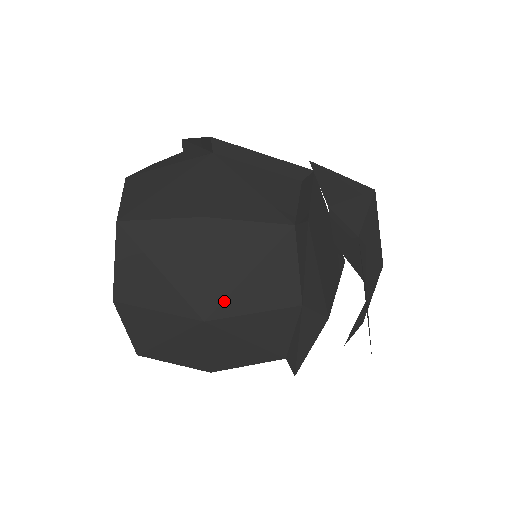
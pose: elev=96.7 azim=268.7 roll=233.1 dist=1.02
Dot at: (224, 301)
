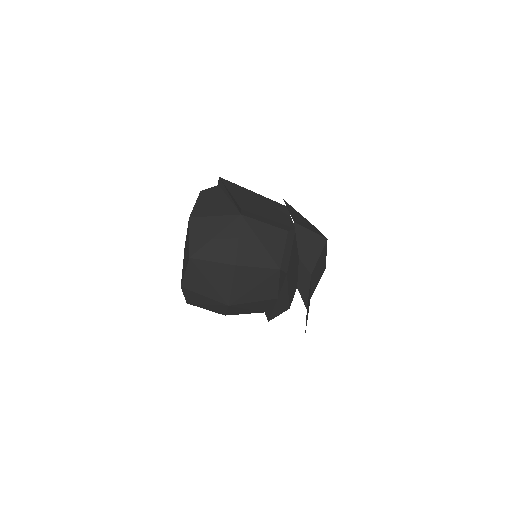
Dot at: (240, 298)
